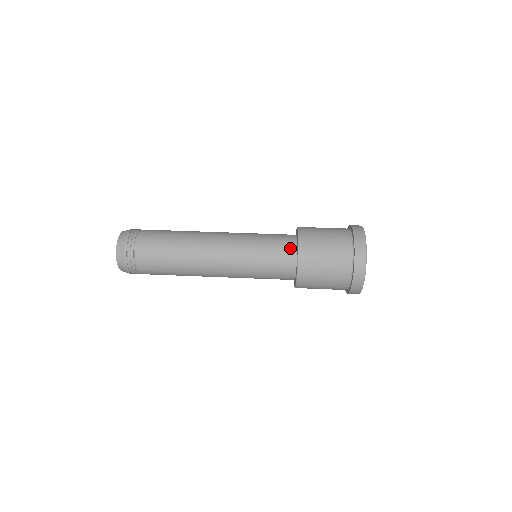
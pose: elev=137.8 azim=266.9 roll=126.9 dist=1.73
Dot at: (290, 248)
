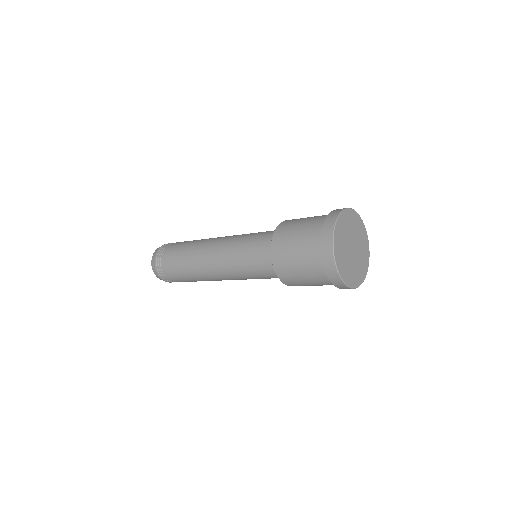
Dot at: occluded
